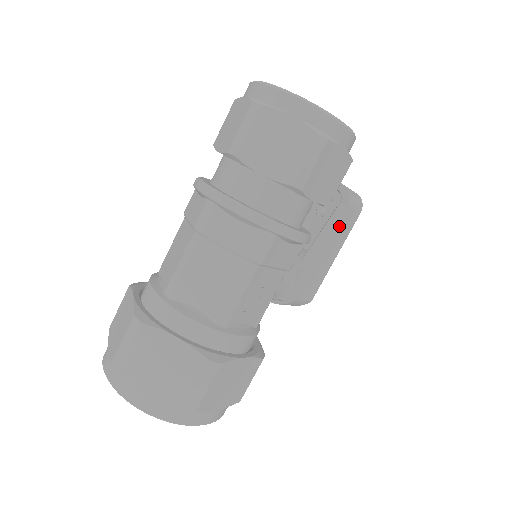
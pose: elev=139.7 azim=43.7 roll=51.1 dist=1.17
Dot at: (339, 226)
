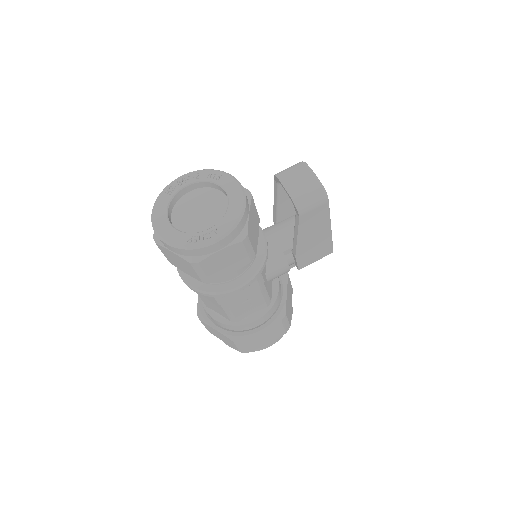
Dot at: (306, 225)
